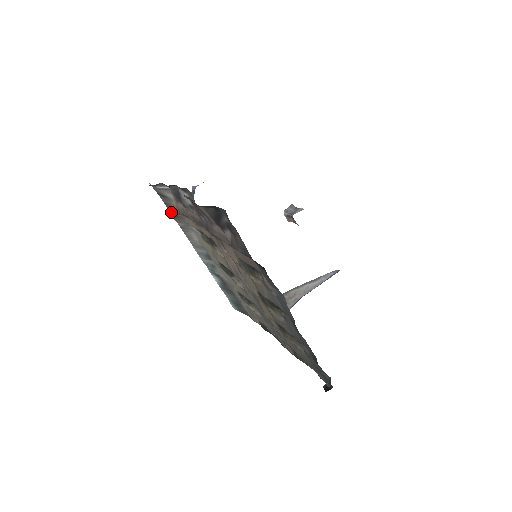
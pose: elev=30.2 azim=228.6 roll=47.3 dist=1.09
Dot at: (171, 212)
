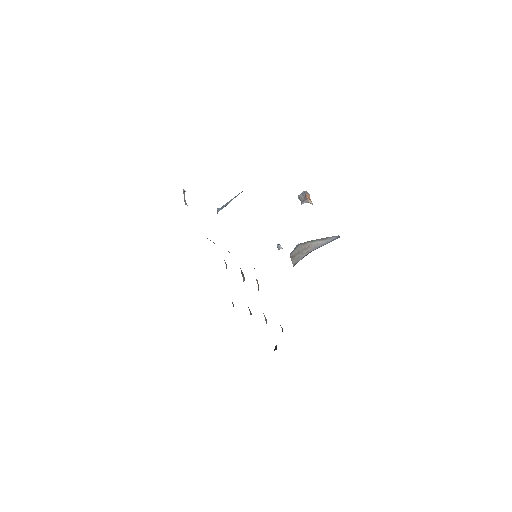
Dot at: occluded
